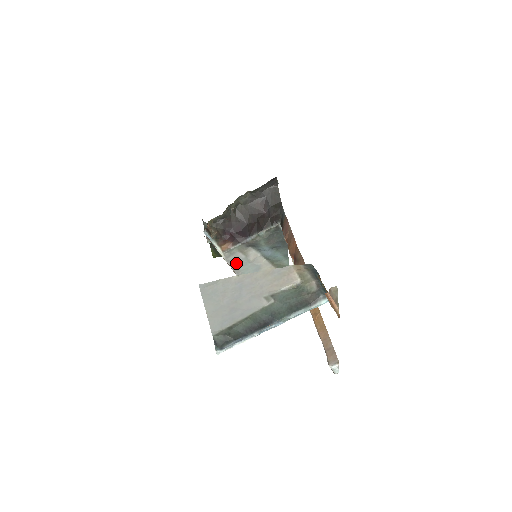
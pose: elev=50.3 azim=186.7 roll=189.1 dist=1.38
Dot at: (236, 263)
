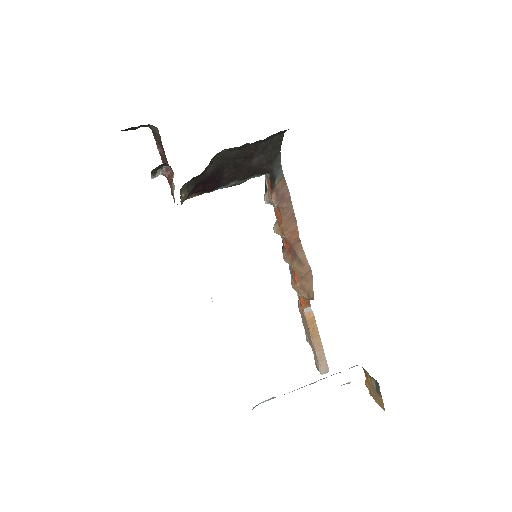
Dot at: occluded
